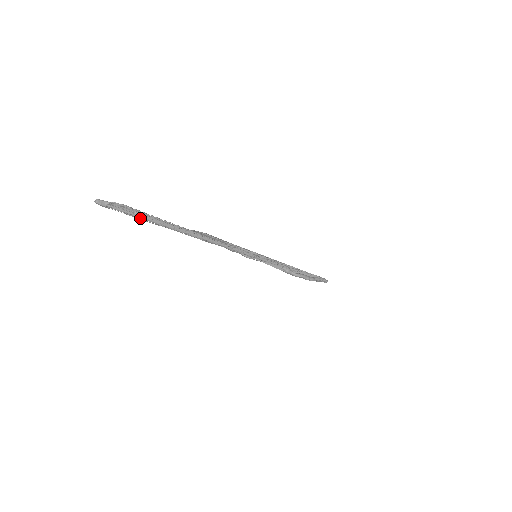
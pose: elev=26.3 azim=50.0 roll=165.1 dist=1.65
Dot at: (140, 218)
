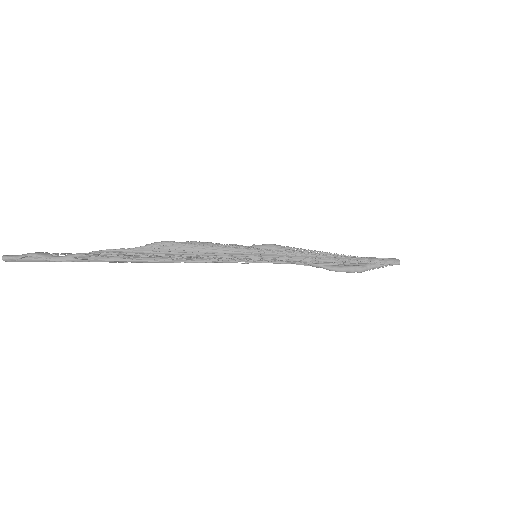
Dot at: (64, 261)
